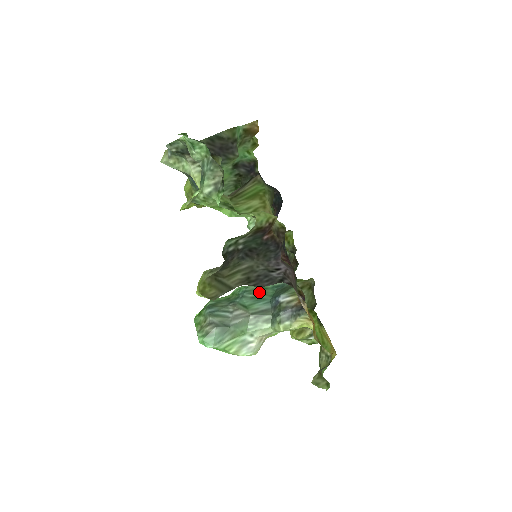
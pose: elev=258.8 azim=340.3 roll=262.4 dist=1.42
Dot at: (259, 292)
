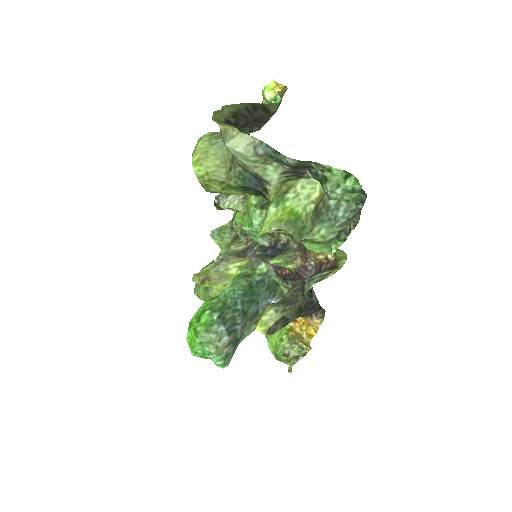
Dot at: (251, 293)
